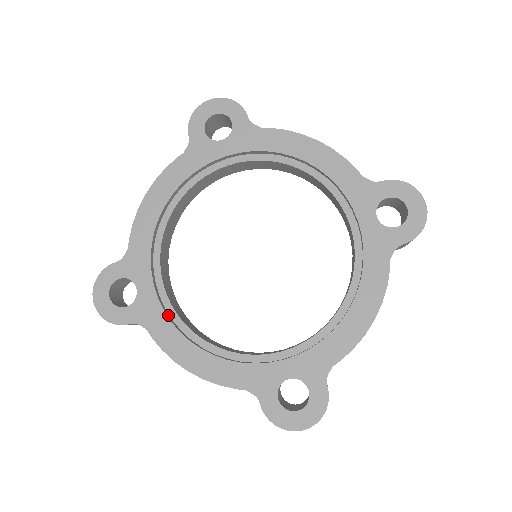
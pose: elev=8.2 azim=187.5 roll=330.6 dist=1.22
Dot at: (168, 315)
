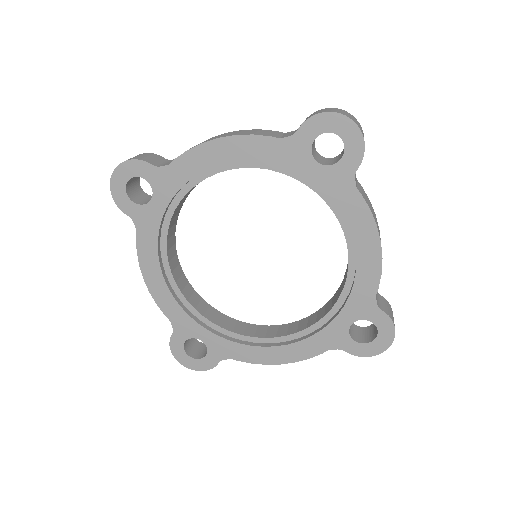
Dot at: (236, 340)
